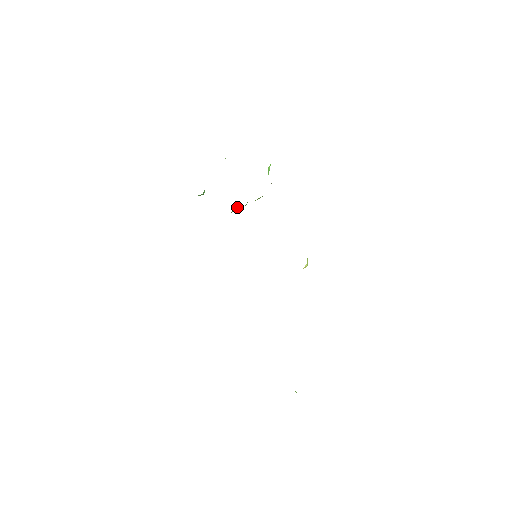
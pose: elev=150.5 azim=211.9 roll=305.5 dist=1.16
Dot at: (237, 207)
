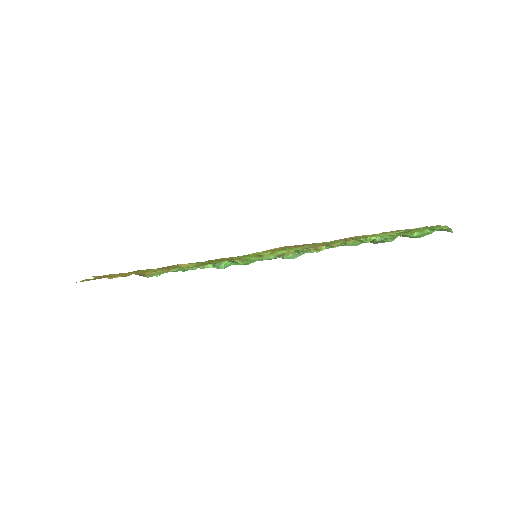
Dot at: (216, 264)
